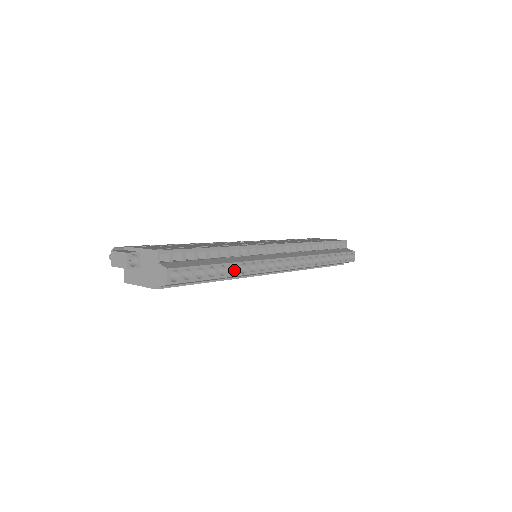
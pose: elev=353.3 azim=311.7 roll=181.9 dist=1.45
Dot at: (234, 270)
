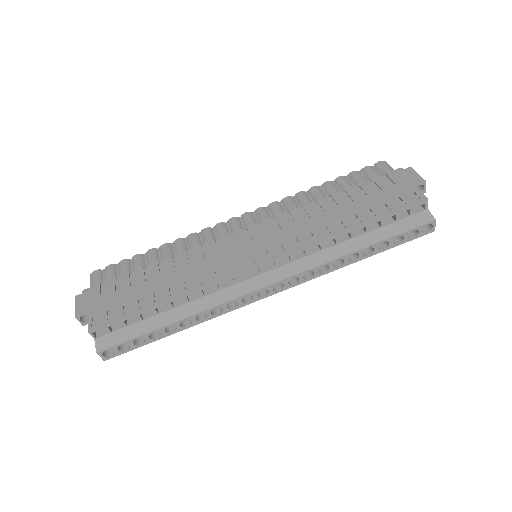
Dot at: (191, 319)
